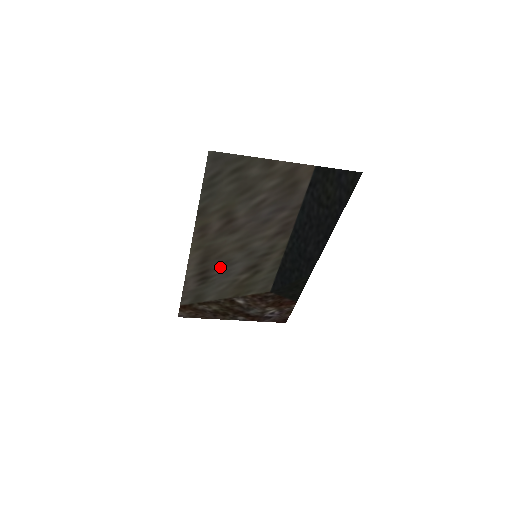
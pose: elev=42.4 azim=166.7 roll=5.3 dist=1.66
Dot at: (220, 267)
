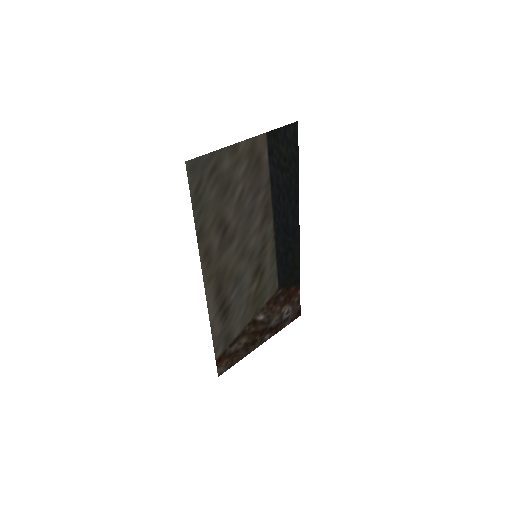
Dot at: (233, 289)
